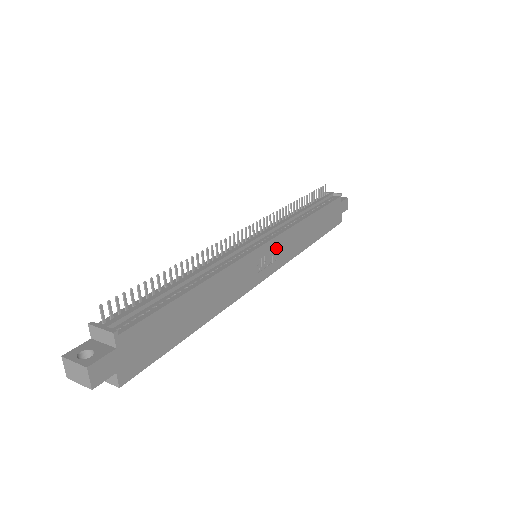
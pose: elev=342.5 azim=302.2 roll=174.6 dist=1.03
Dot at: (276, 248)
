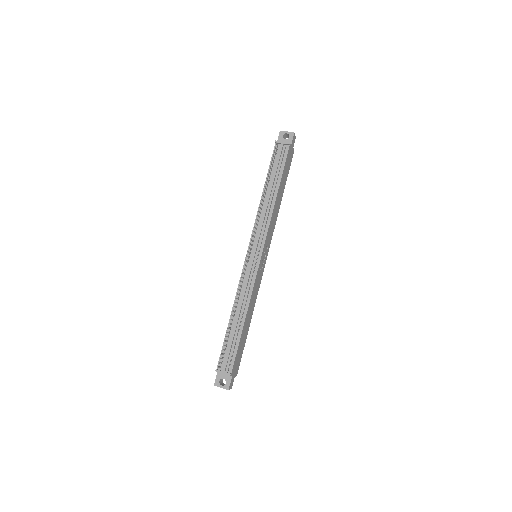
Dot at: (266, 246)
